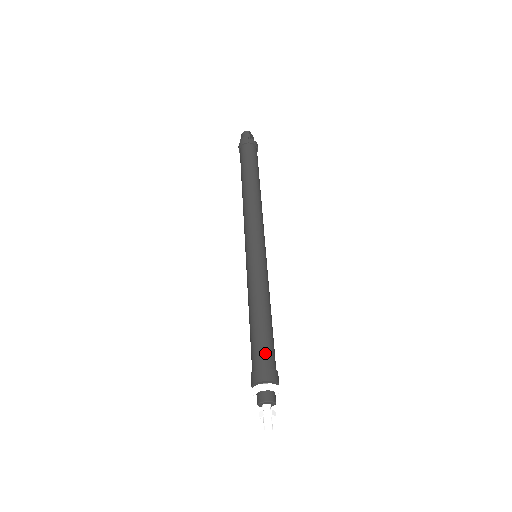
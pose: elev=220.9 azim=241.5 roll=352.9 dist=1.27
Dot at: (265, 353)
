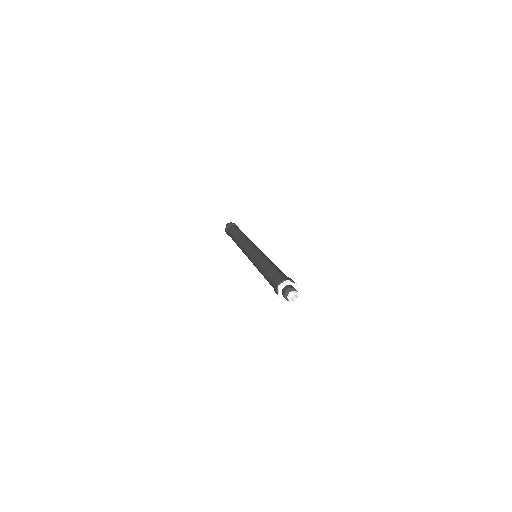
Dot at: (281, 273)
